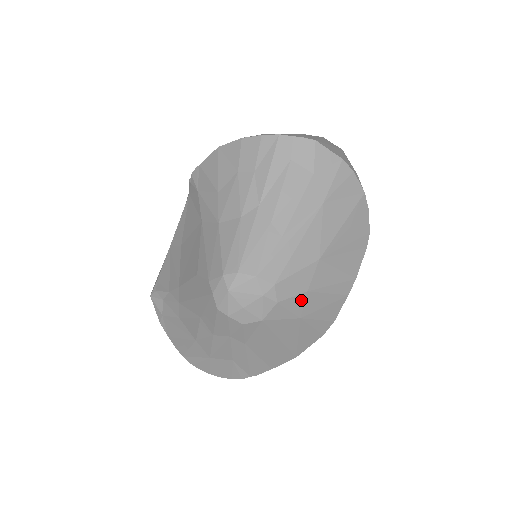
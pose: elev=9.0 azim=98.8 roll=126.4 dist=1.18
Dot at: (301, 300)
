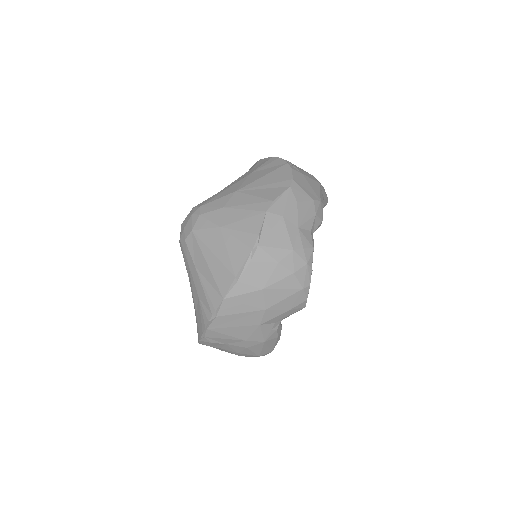
Dot at: (219, 214)
